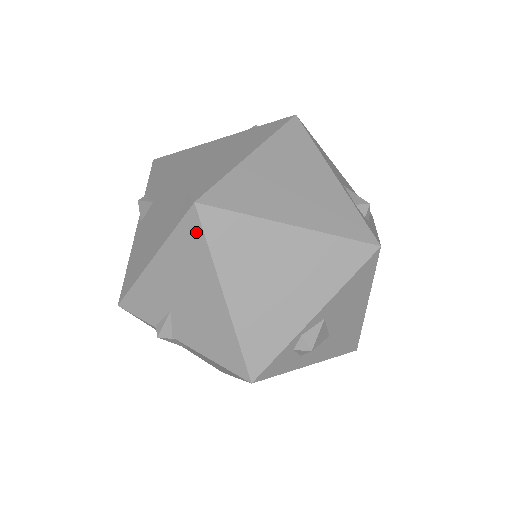
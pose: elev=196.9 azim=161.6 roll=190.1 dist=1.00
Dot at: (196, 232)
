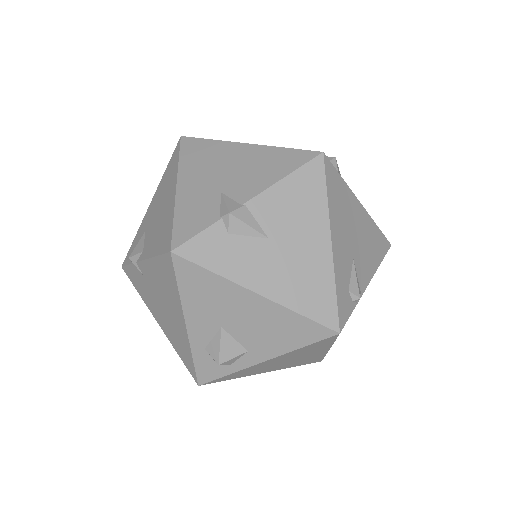
Dot at: (195, 143)
